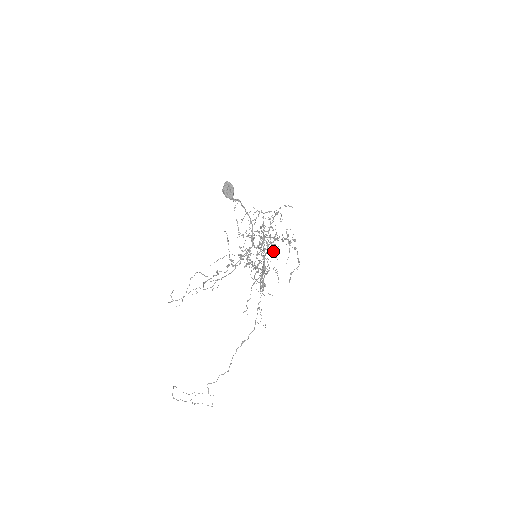
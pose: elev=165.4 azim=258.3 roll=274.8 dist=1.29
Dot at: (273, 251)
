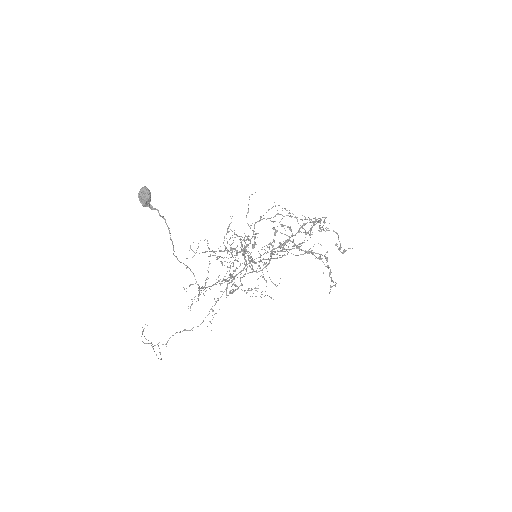
Dot at: (249, 265)
